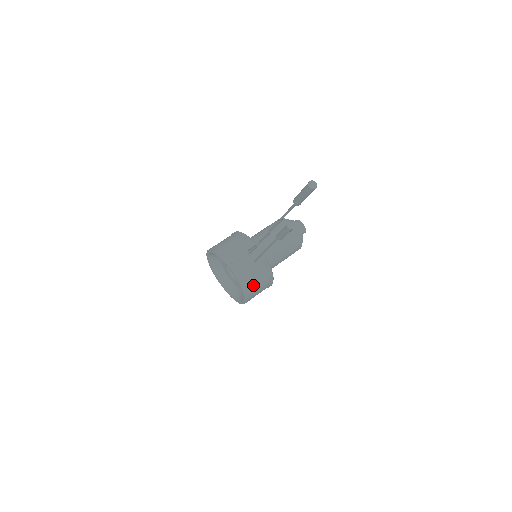
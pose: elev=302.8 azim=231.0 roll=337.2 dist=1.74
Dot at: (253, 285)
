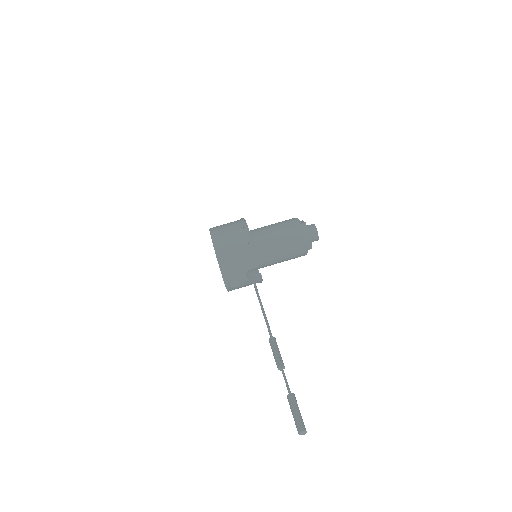
Dot at: occluded
